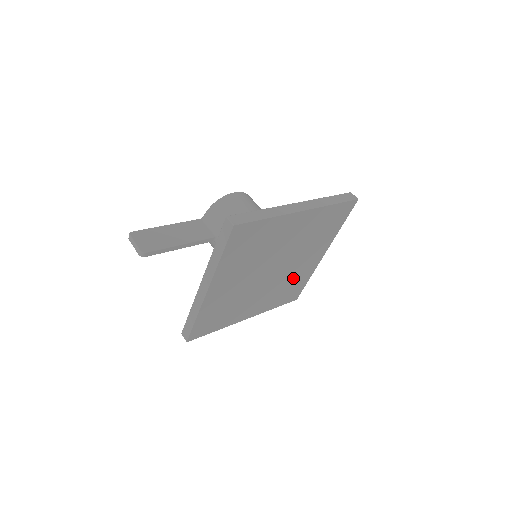
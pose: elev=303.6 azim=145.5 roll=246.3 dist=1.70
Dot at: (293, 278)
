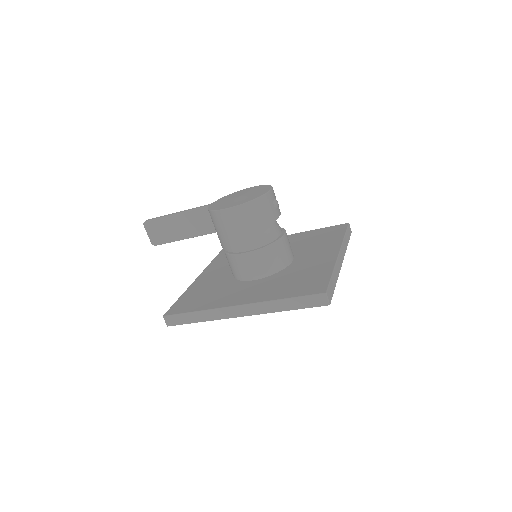
Dot at: occluded
